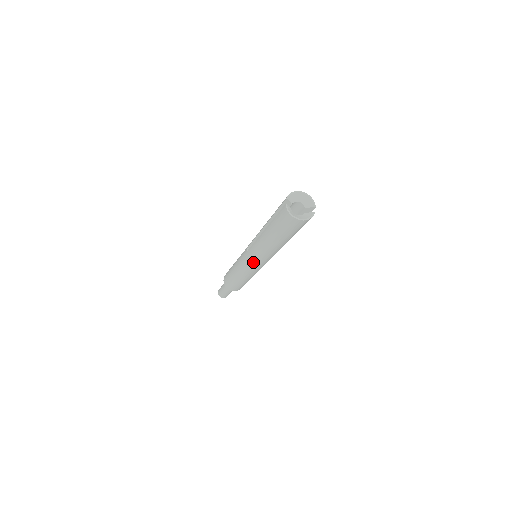
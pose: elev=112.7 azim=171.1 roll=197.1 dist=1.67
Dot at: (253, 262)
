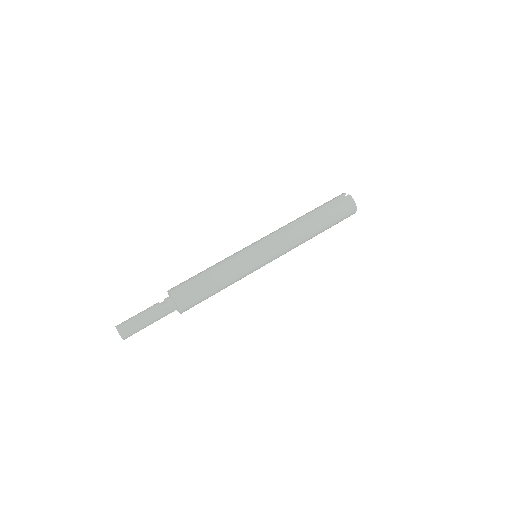
Dot at: (270, 252)
